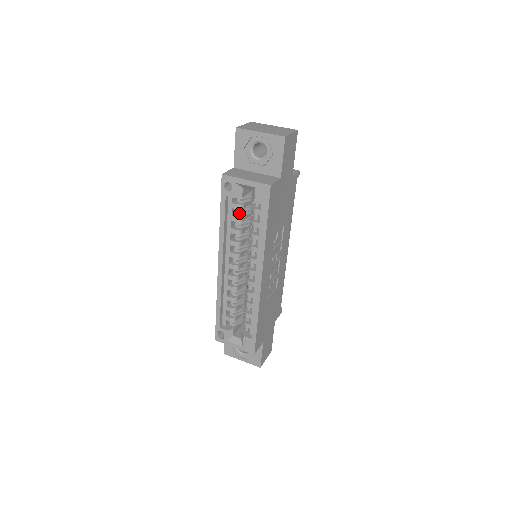
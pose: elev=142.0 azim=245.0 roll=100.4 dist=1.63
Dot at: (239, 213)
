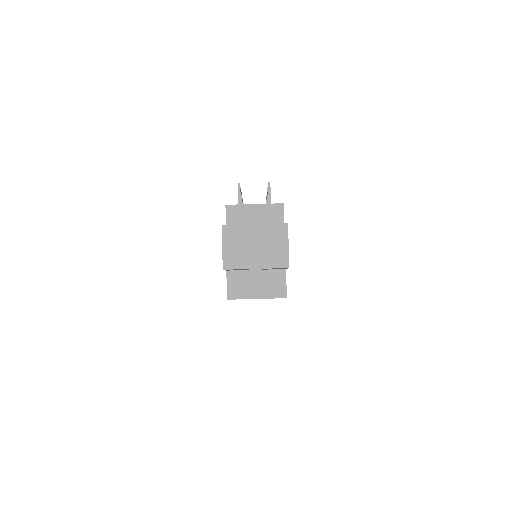
Dot at: occluded
